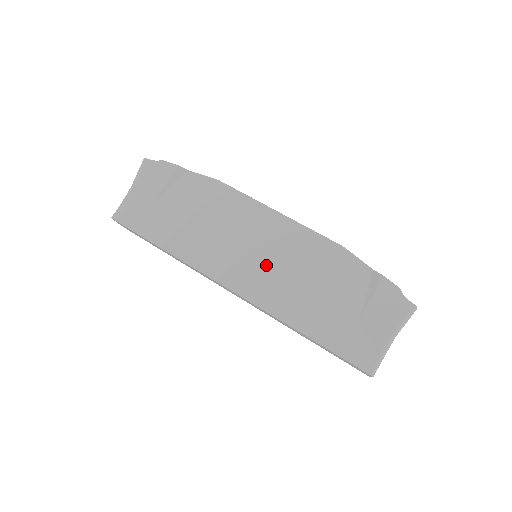
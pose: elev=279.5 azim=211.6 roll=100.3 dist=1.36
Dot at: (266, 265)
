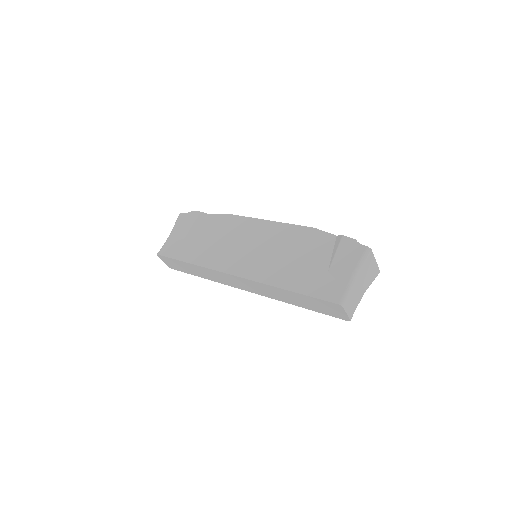
Dot at: (259, 253)
